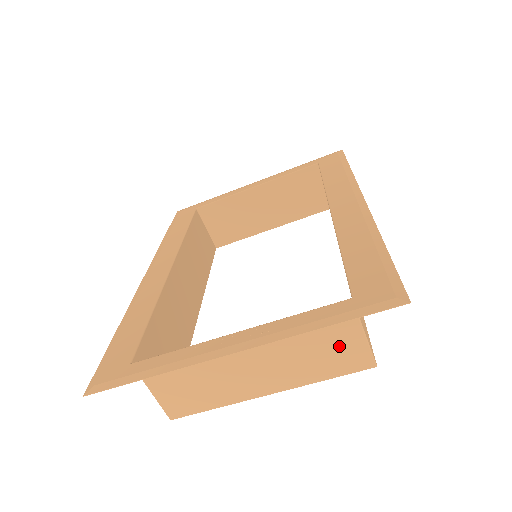
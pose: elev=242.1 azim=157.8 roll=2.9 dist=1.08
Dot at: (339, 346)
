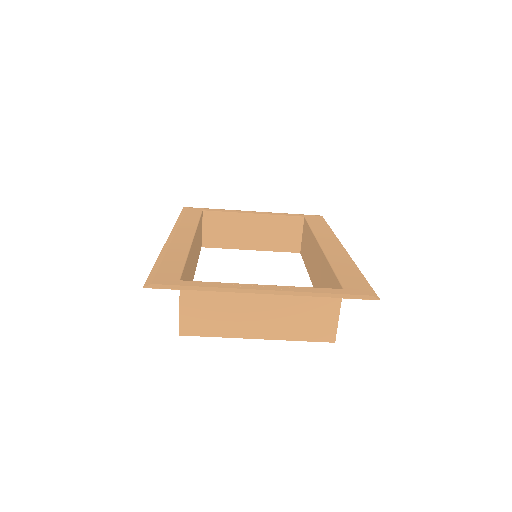
Dot at: (320, 319)
